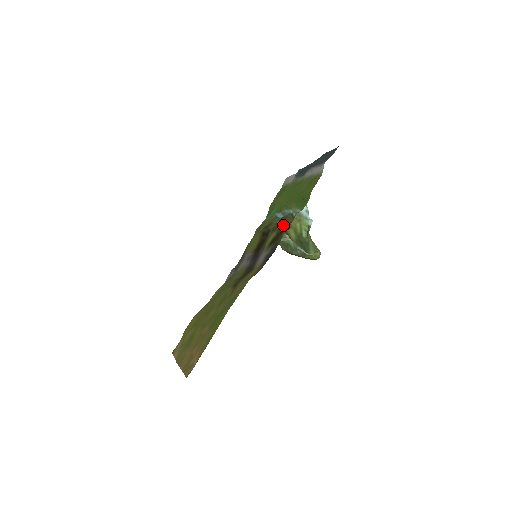
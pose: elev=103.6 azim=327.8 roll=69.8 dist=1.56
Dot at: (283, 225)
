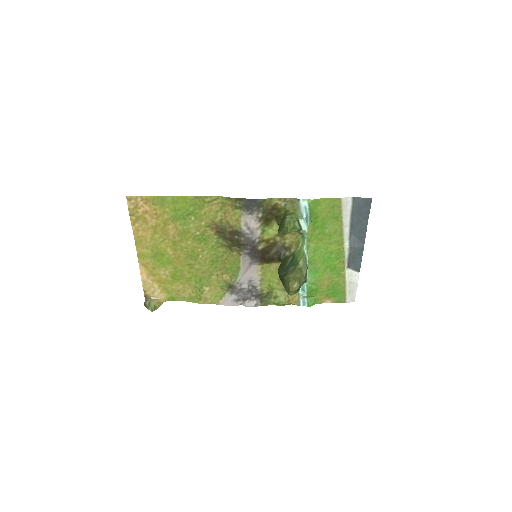
Dot at: occluded
